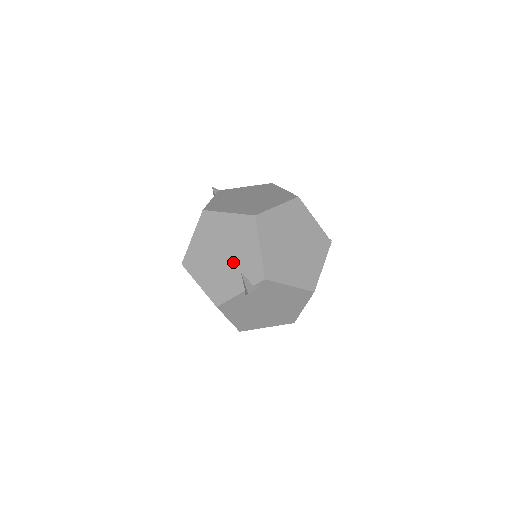
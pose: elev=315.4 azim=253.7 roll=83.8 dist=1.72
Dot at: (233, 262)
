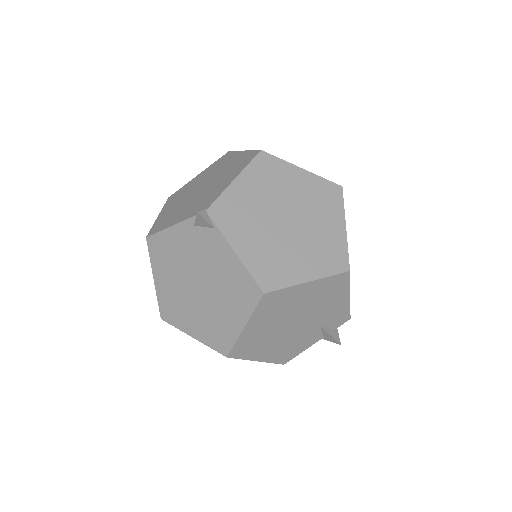
Dot at: (311, 323)
